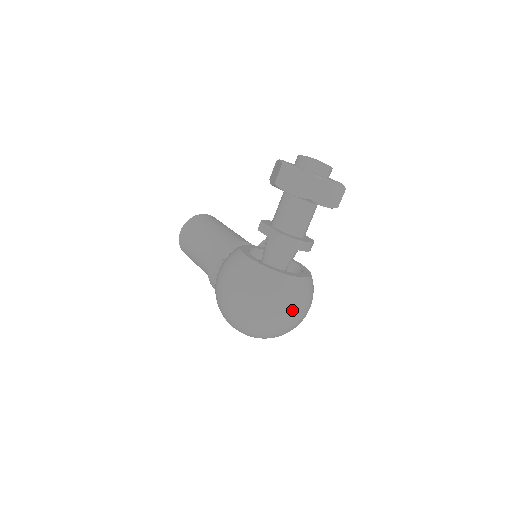
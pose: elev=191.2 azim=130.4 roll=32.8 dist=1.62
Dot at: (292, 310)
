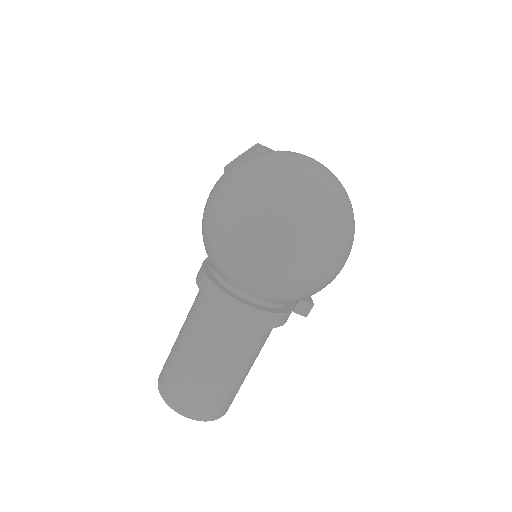
Dot at: (306, 156)
